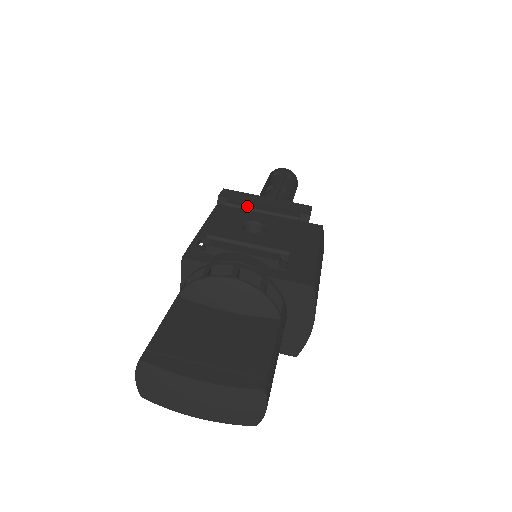
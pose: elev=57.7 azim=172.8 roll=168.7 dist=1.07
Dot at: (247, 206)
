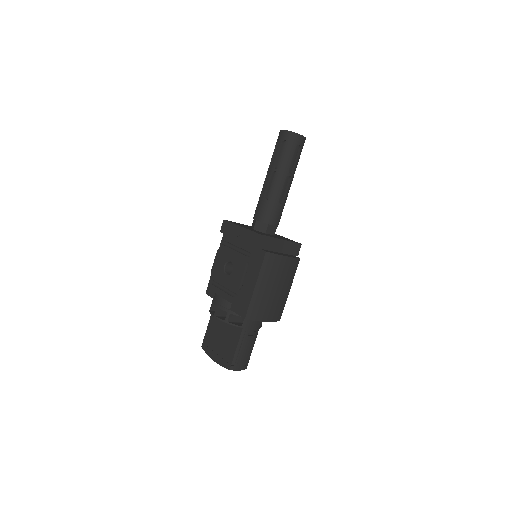
Dot at: (230, 242)
